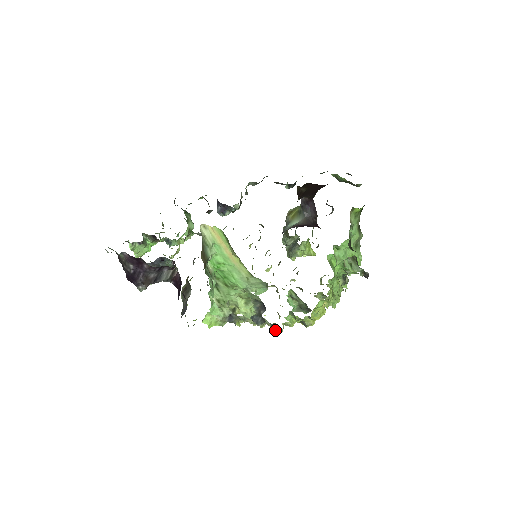
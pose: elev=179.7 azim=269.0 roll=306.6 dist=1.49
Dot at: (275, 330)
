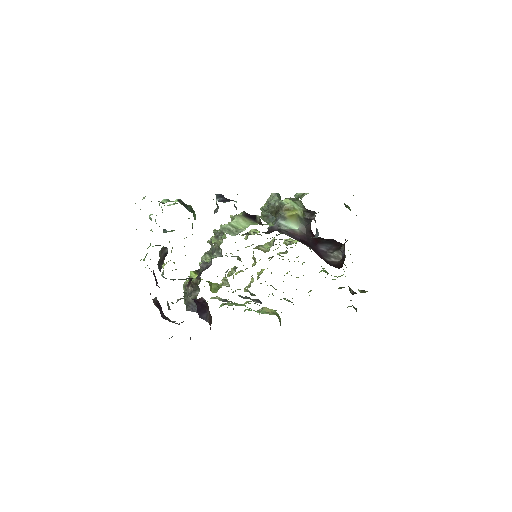
Dot at: (250, 292)
